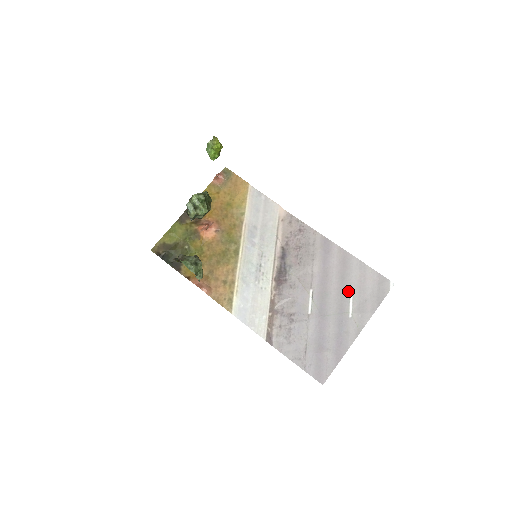
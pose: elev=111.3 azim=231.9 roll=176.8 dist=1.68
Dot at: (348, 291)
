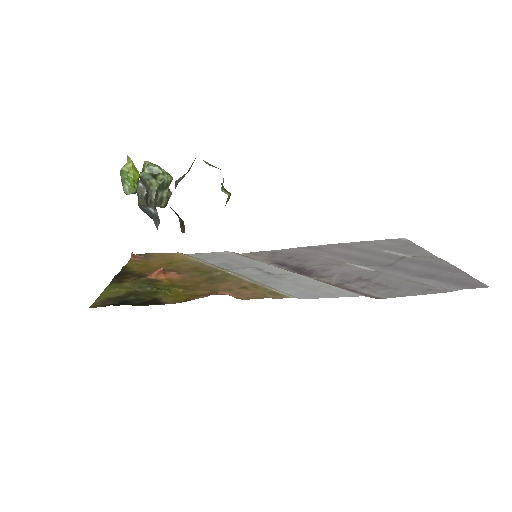
Dot at: (380, 251)
